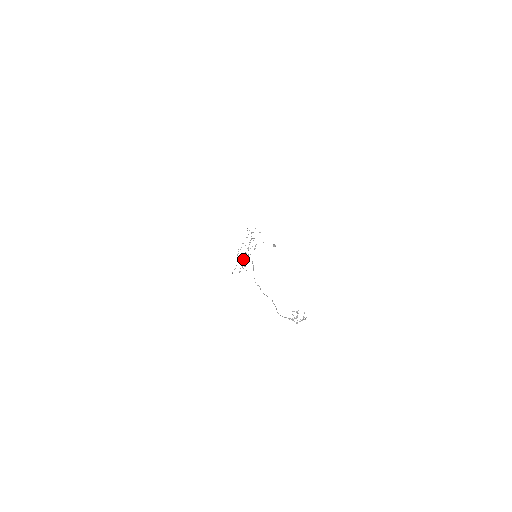
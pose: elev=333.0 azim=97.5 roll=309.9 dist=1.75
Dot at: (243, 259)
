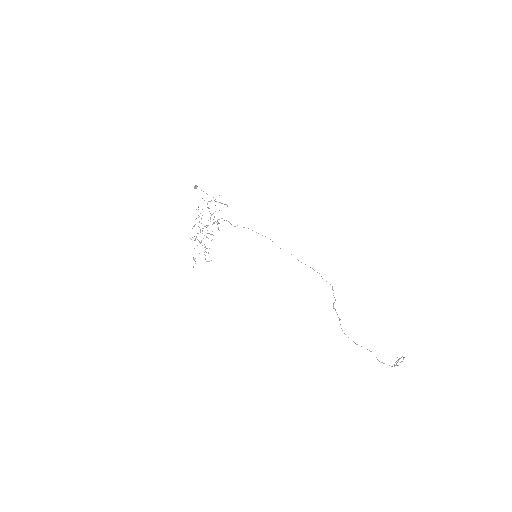
Dot at: occluded
